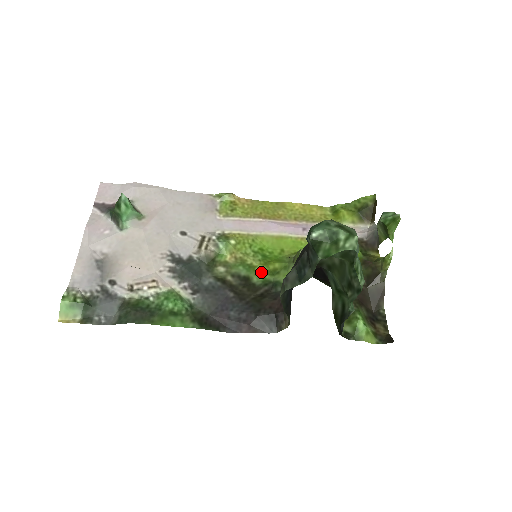
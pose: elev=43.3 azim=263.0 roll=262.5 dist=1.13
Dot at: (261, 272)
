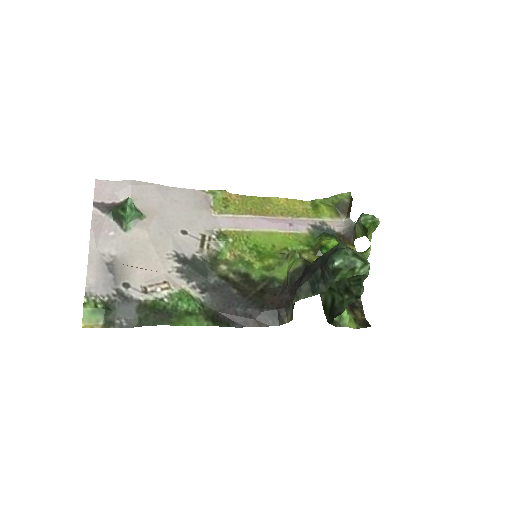
Dot at: (258, 268)
